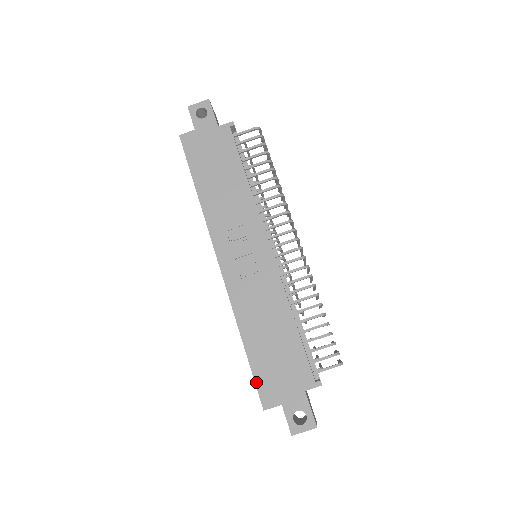
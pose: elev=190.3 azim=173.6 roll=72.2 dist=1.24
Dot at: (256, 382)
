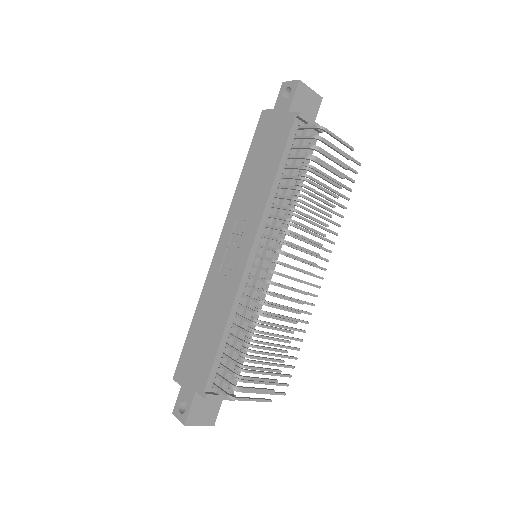
Dot at: (181, 355)
